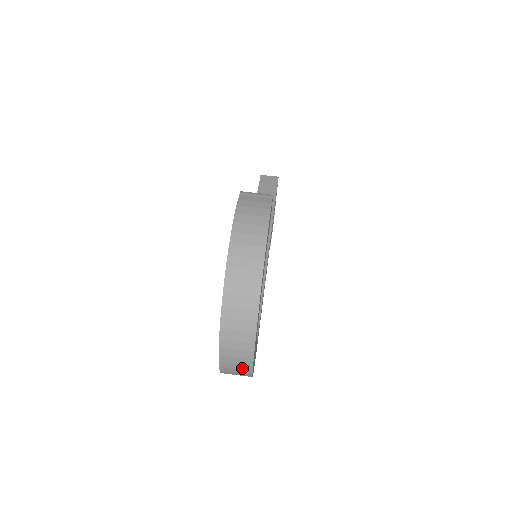
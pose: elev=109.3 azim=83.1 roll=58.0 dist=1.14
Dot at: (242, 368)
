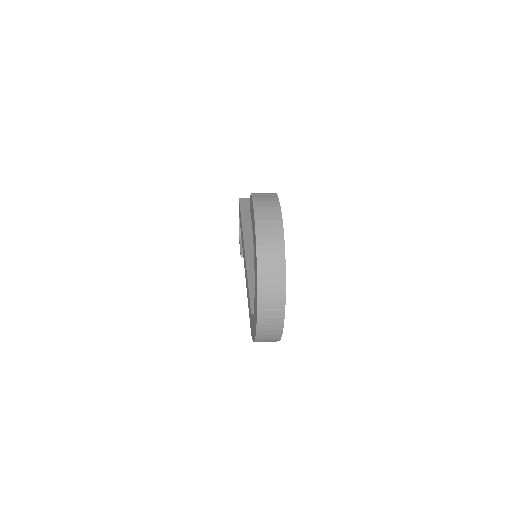
Dot at: (275, 329)
